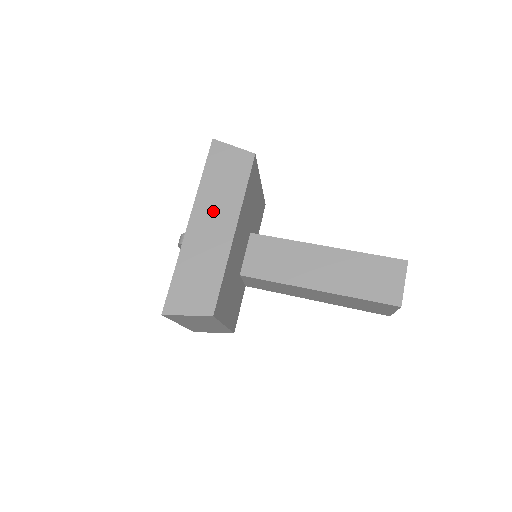
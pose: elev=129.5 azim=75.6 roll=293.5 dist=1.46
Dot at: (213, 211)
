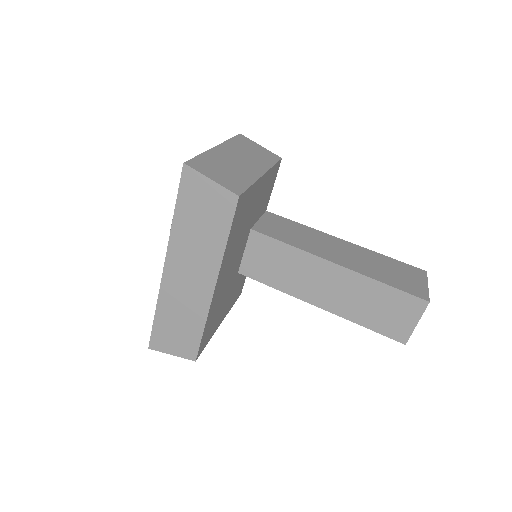
Dot at: (189, 261)
